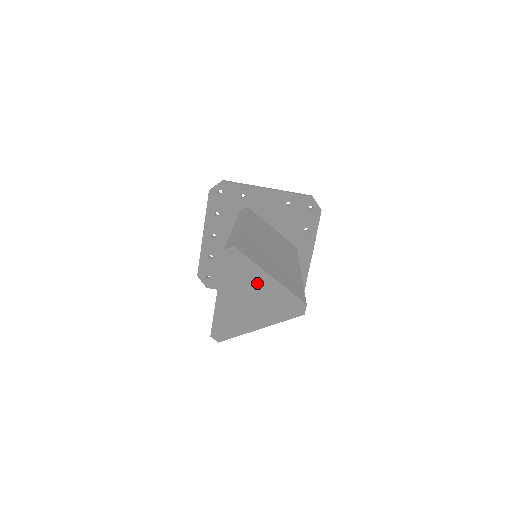
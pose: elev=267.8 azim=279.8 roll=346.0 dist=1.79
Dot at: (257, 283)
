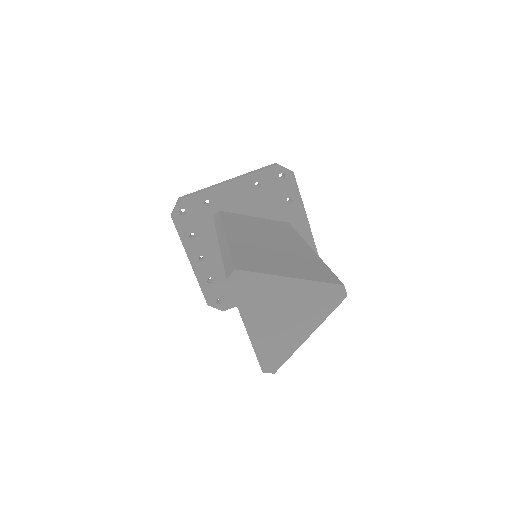
Dot at: (281, 293)
